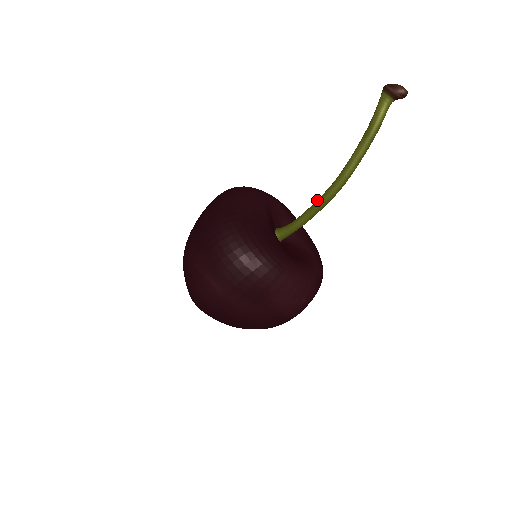
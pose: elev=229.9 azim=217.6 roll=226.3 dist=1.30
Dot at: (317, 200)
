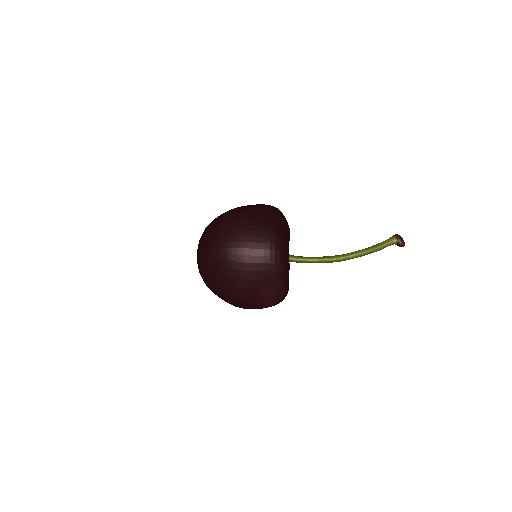
Dot at: occluded
